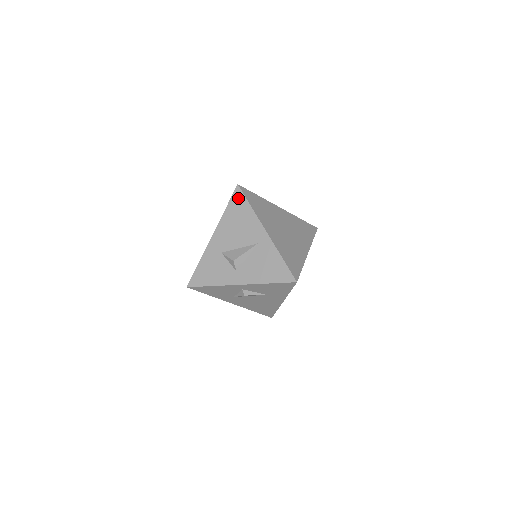
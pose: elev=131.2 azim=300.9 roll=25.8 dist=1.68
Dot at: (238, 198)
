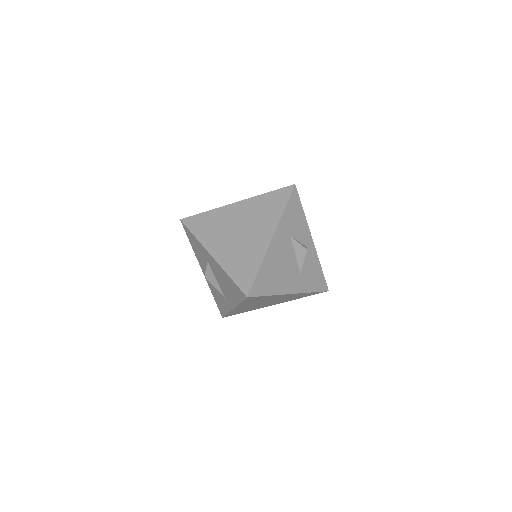
Dot at: (239, 293)
